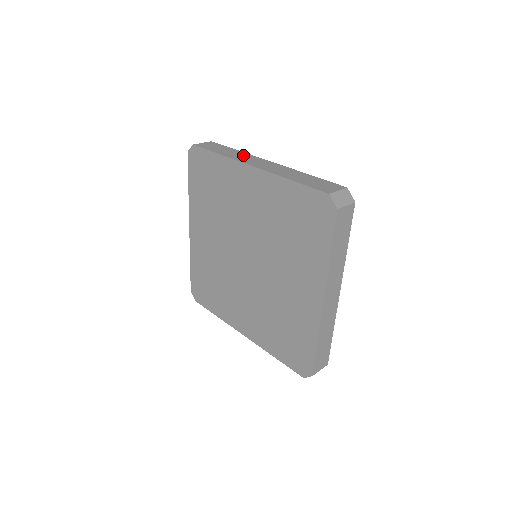
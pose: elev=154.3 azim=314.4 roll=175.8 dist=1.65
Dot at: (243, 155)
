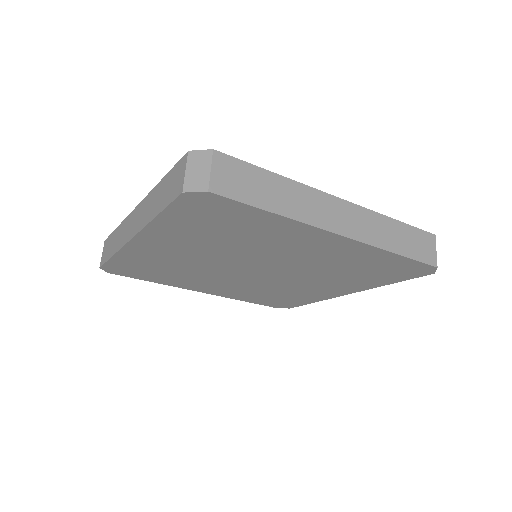
Dot at: (303, 197)
